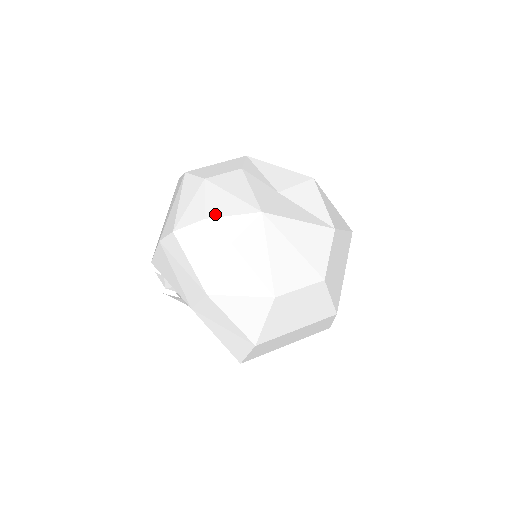
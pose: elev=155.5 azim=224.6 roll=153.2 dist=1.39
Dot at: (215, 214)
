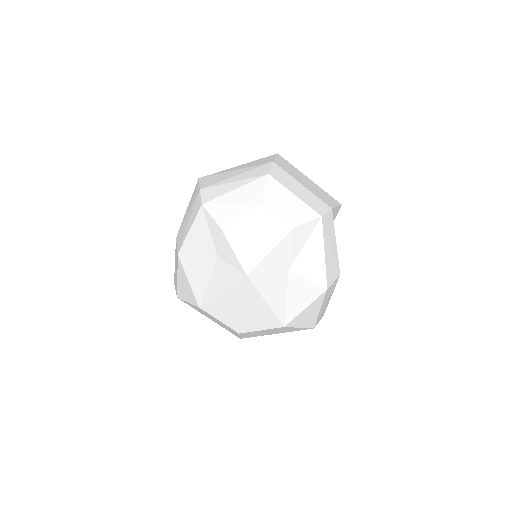
Dot at: (229, 235)
